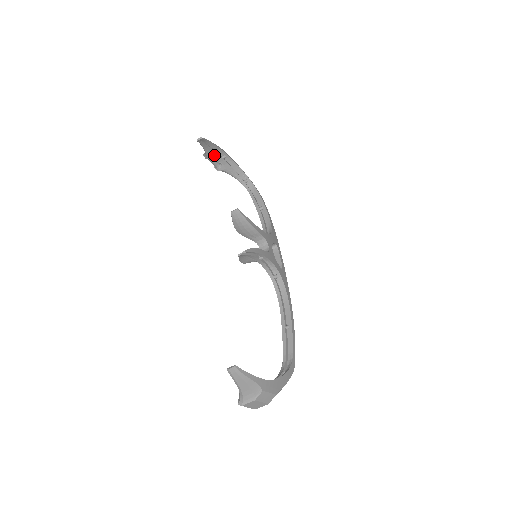
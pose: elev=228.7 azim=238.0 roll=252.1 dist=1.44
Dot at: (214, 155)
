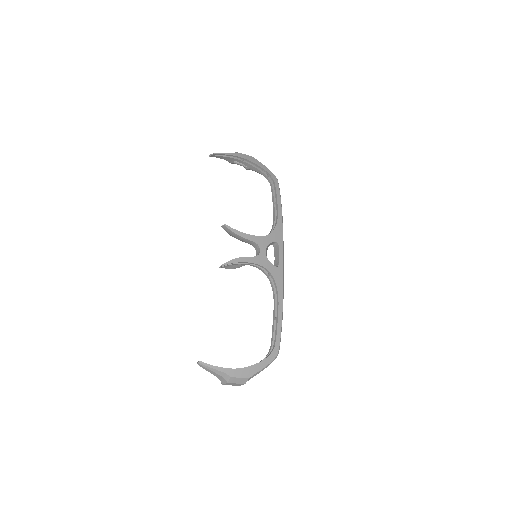
Dot at: (234, 160)
